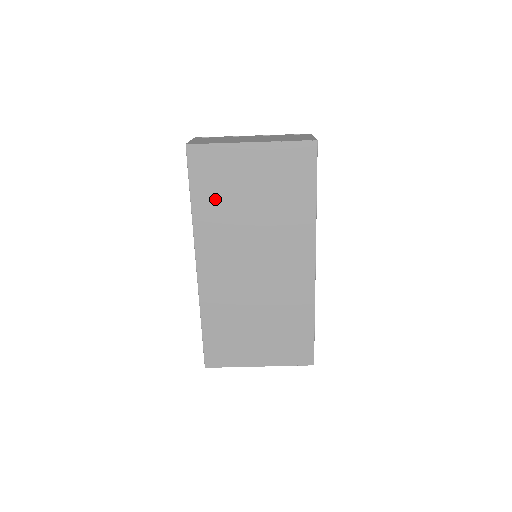
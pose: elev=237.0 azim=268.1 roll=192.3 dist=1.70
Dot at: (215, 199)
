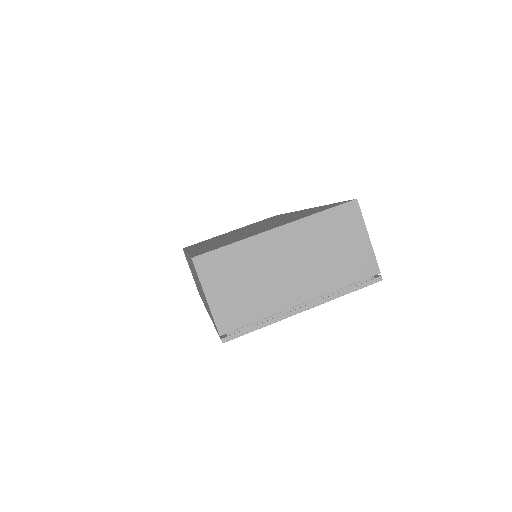
Dot at: occluded
